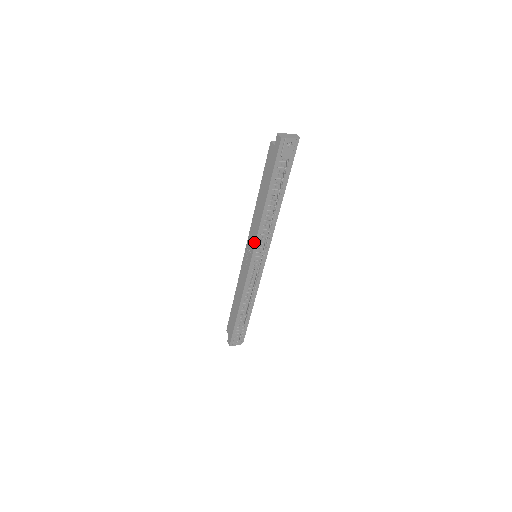
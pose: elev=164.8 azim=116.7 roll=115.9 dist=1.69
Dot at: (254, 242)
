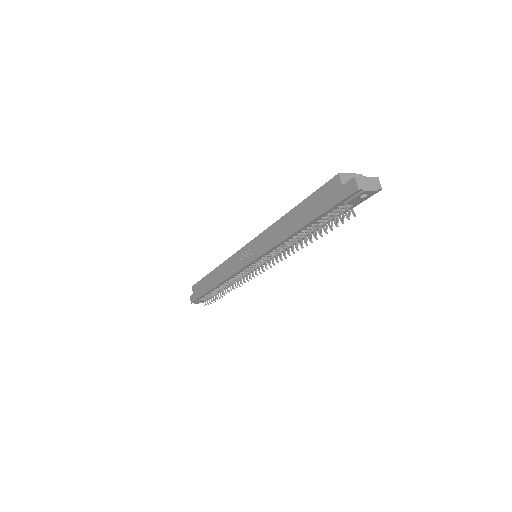
Dot at: (261, 253)
